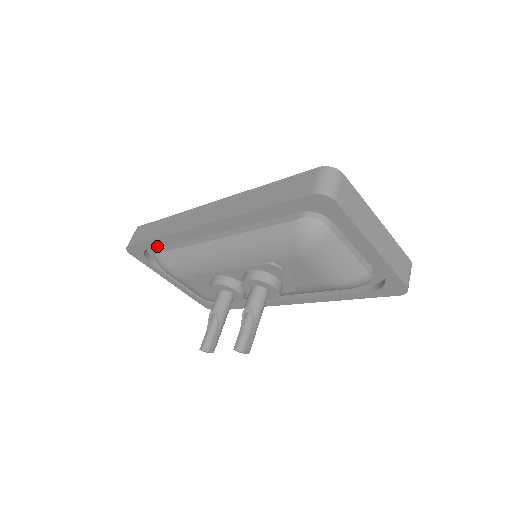
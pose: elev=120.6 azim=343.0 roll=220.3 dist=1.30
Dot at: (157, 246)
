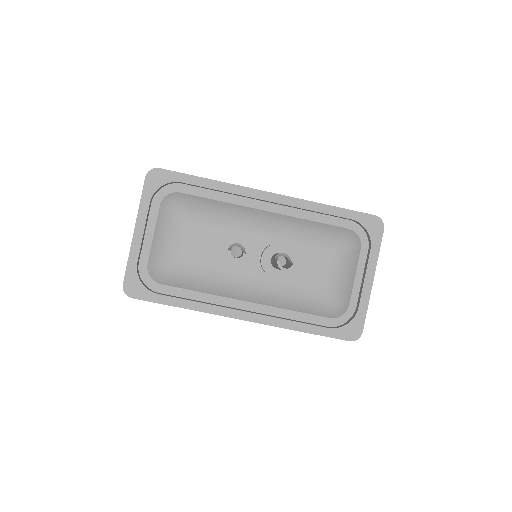
Dot at: (181, 190)
